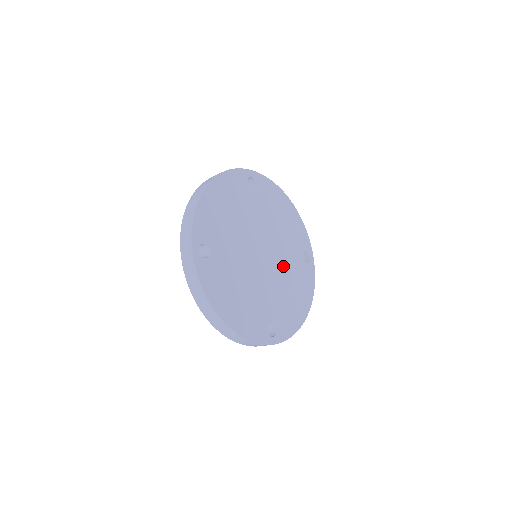
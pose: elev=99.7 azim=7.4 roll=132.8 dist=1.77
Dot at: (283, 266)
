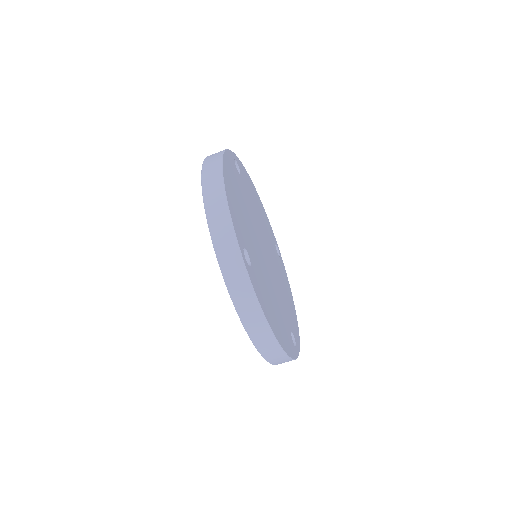
Dot at: (275, 264)
